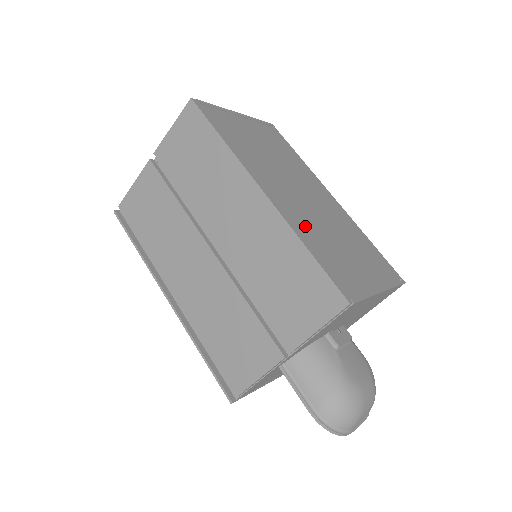
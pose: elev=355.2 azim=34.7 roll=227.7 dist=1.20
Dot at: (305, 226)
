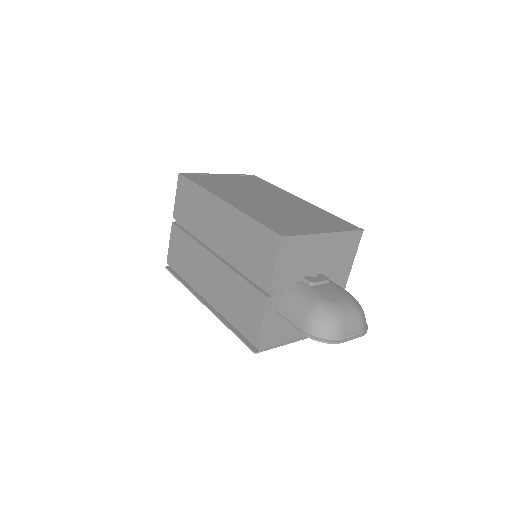
Dot at: (258, 211)
